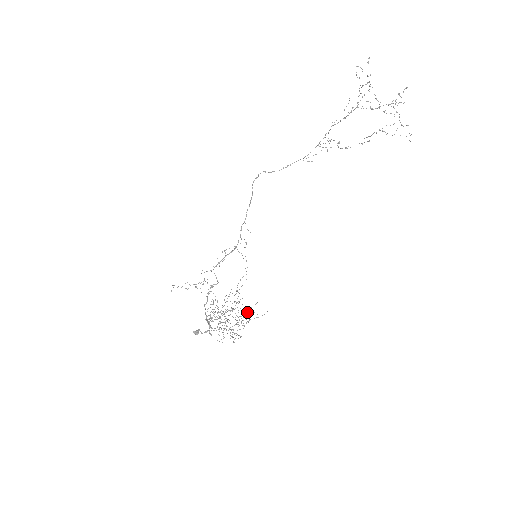
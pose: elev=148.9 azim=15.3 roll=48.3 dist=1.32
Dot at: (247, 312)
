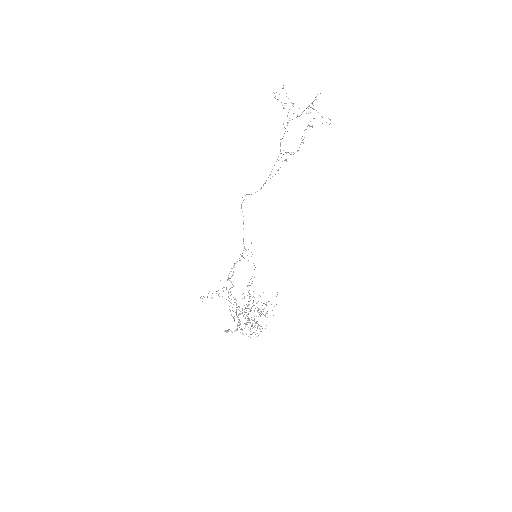
Dot at: occluded
